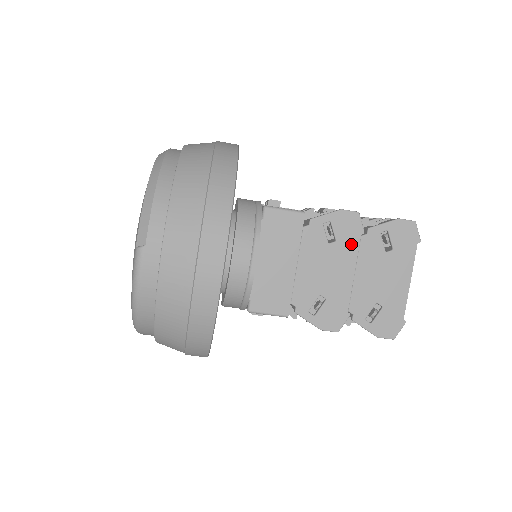
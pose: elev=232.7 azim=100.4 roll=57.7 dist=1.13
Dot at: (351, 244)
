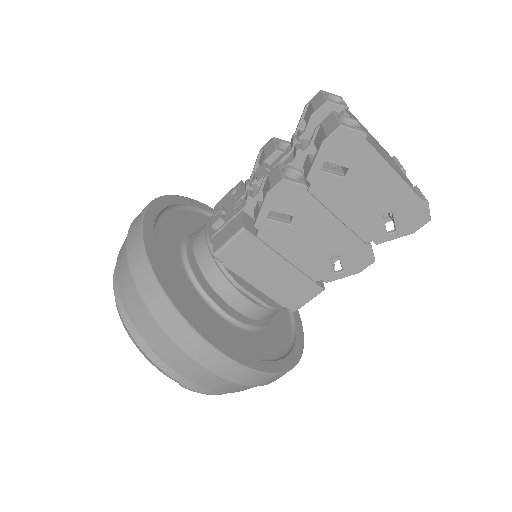
Dot at: (308, 205)
